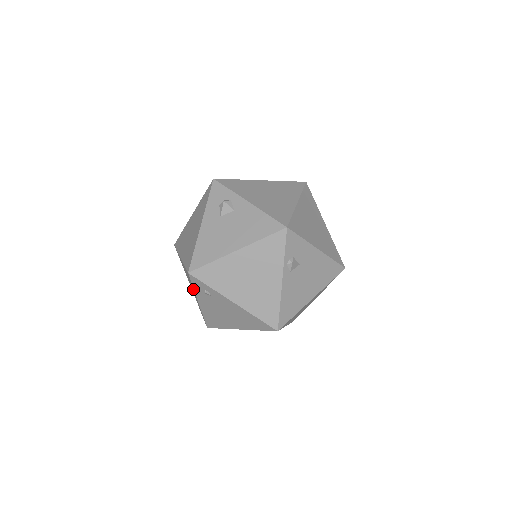
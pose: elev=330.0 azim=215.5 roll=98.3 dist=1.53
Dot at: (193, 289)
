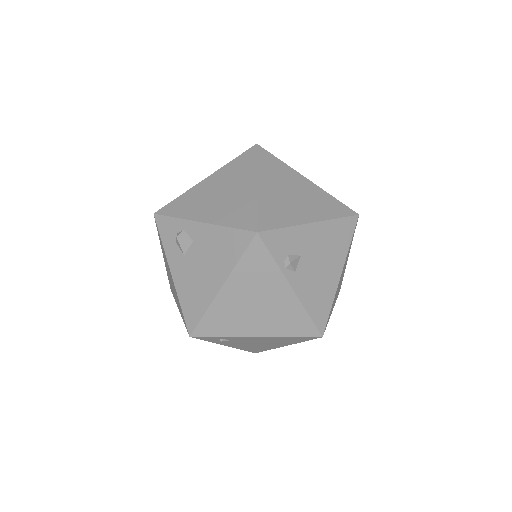
Dot at: occluded
